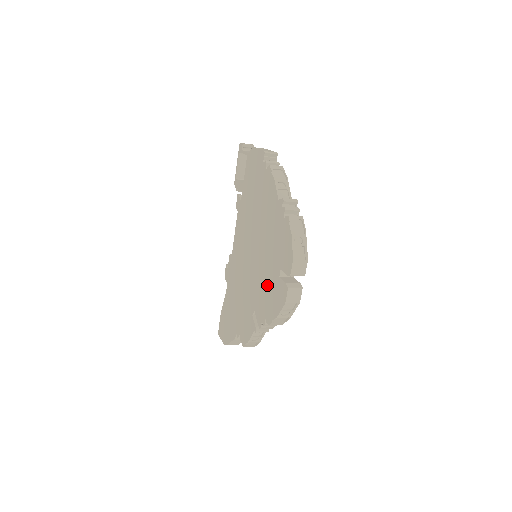
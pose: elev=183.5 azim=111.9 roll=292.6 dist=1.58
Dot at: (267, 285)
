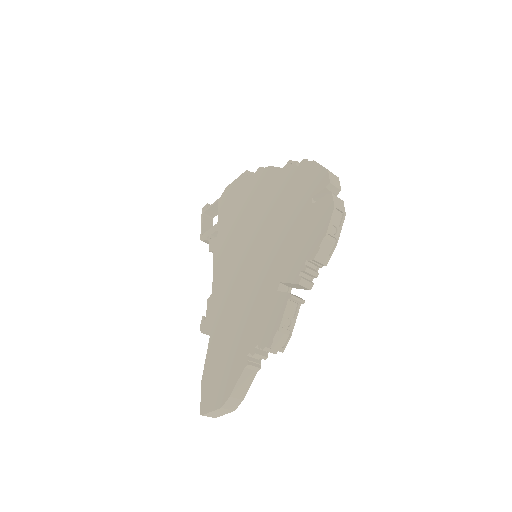
Dot at: (294, 233)
